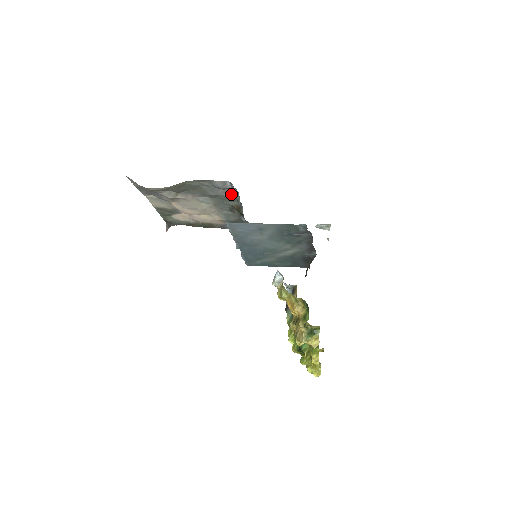
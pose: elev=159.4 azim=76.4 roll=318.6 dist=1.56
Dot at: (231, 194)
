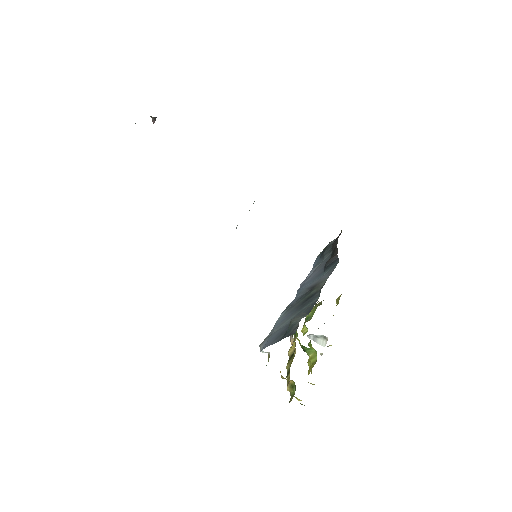
Dot at: occluded
